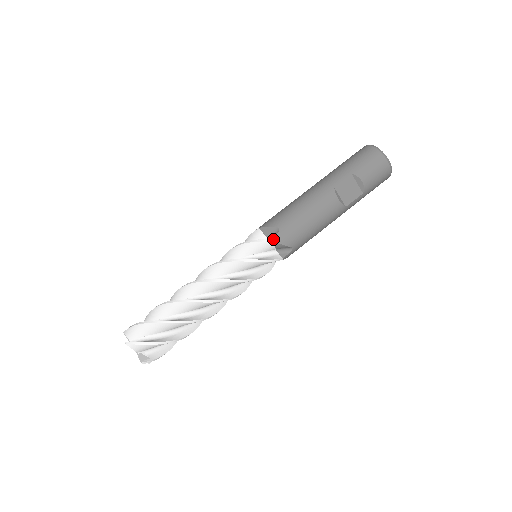
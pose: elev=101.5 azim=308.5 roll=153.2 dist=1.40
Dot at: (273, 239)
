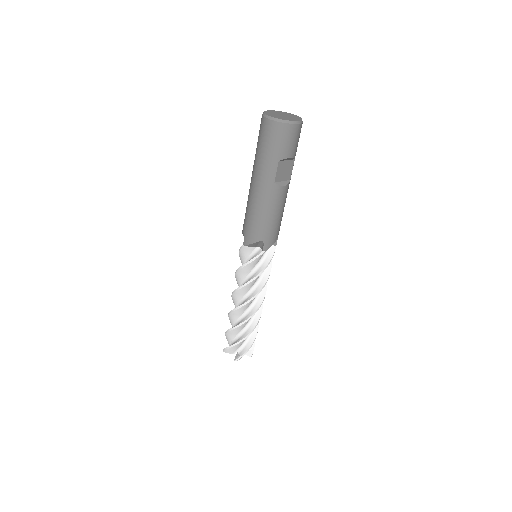
Dot at: (264, 250)
